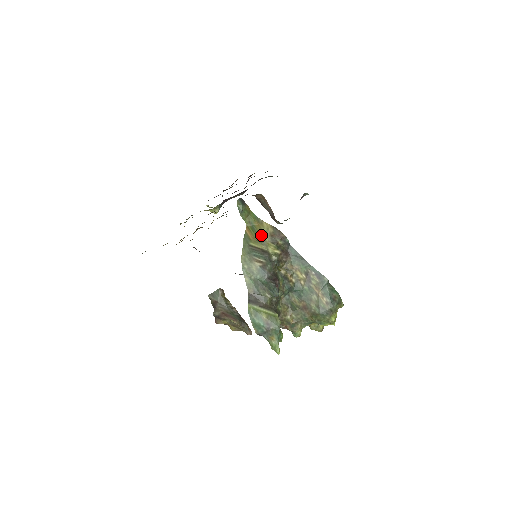
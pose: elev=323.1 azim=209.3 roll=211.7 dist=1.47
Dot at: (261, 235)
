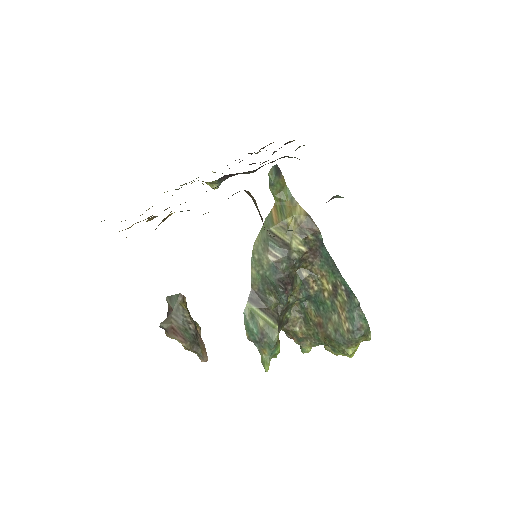
Dot at: (289, 221)
